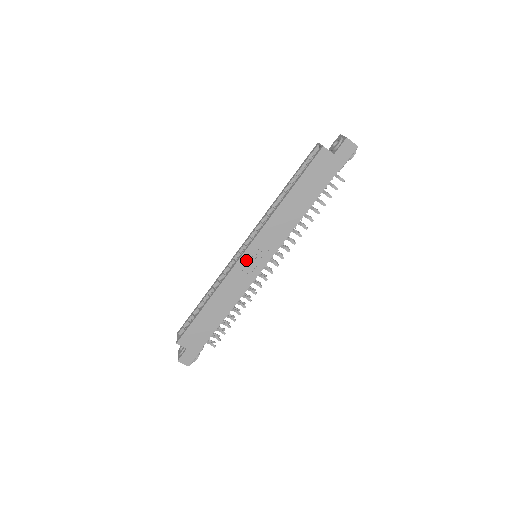
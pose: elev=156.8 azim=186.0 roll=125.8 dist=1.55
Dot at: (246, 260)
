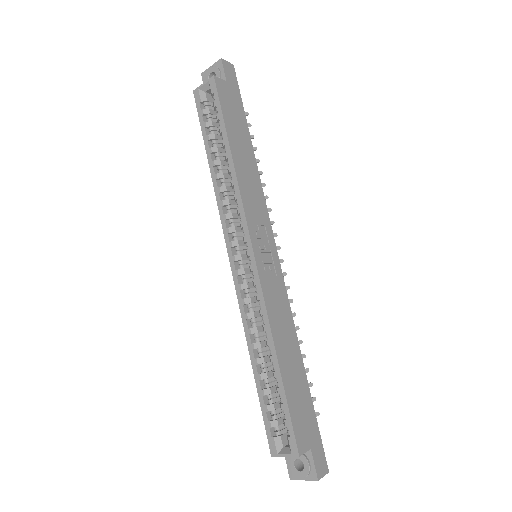
Dot at: (261, 260)
